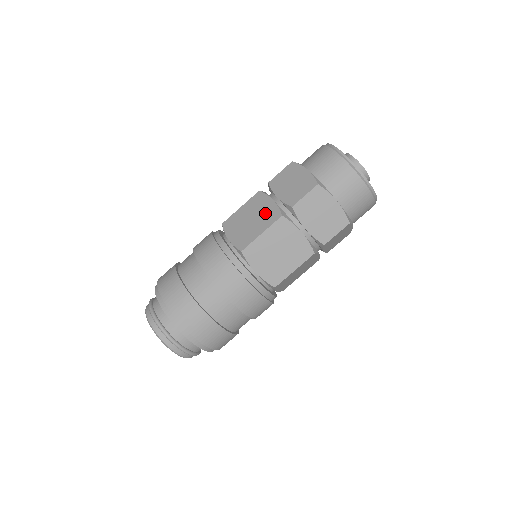
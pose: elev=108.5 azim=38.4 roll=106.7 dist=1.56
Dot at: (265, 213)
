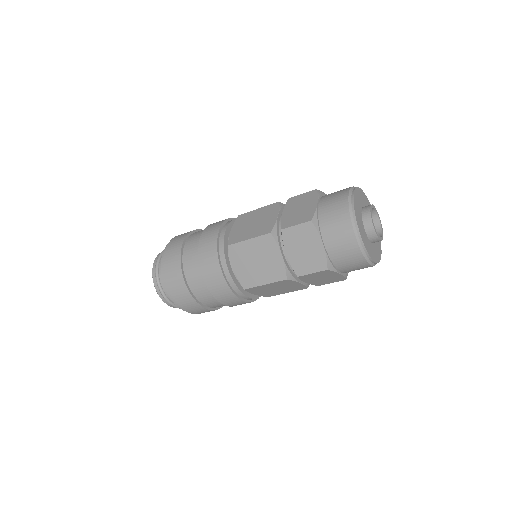
Dot at: (272, 265)
